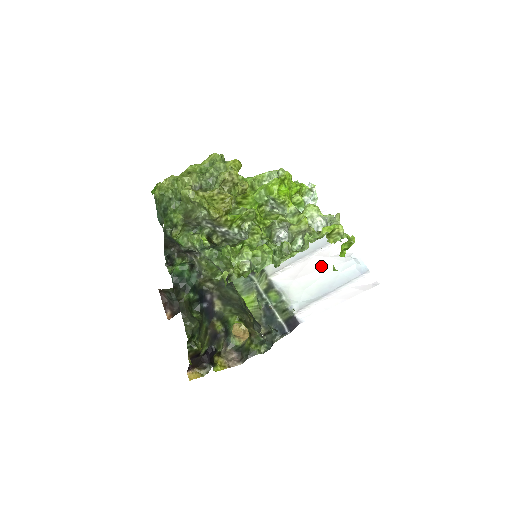
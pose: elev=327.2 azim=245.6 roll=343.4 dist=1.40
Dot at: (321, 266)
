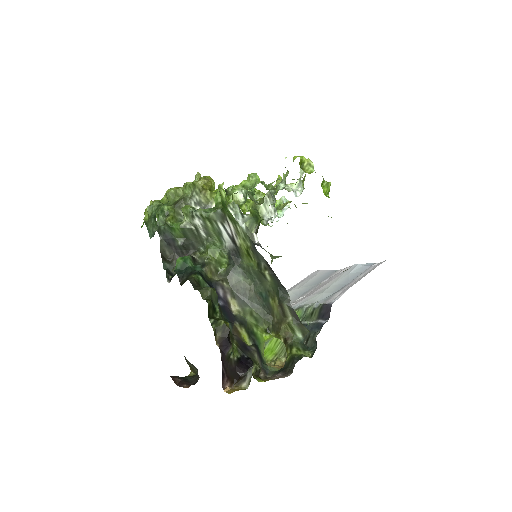
Dot at: (329, 281)
